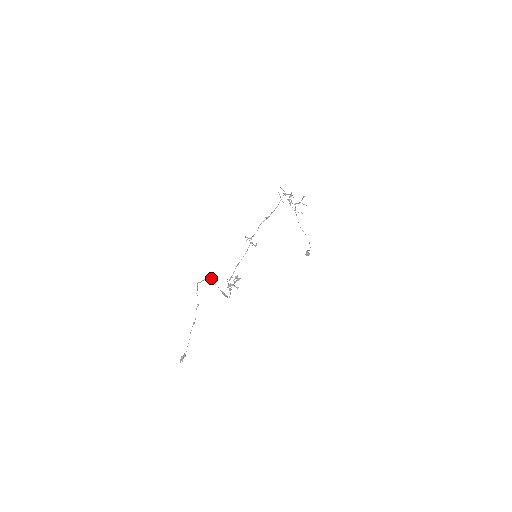
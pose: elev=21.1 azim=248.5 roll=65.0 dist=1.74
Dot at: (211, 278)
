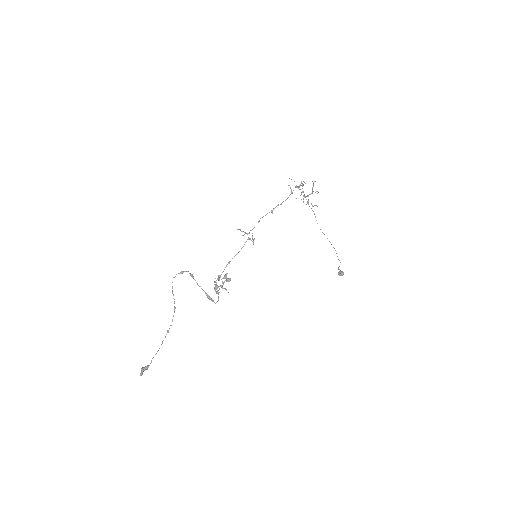
Dot at: (190, 273)
